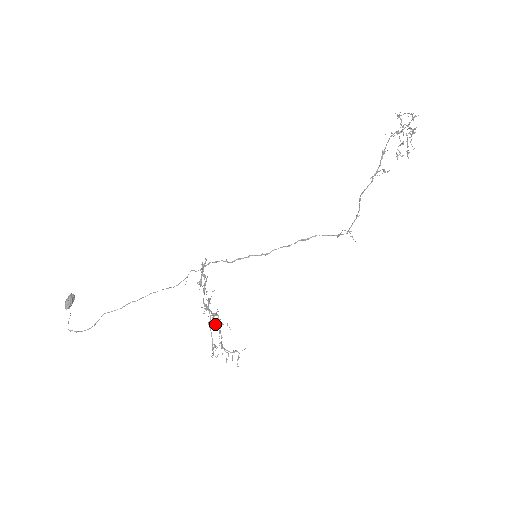
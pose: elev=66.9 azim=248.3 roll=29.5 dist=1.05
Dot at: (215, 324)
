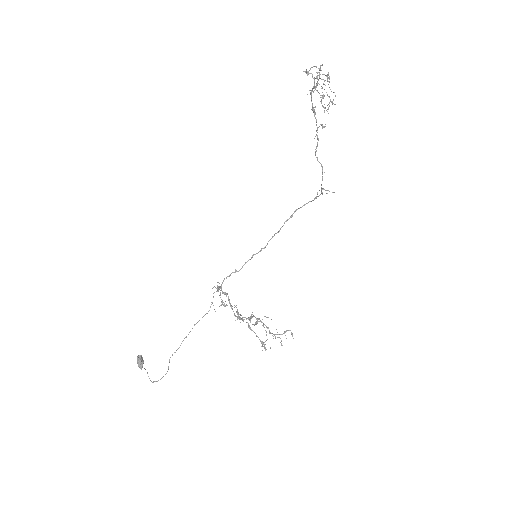
Dot at: occluded
